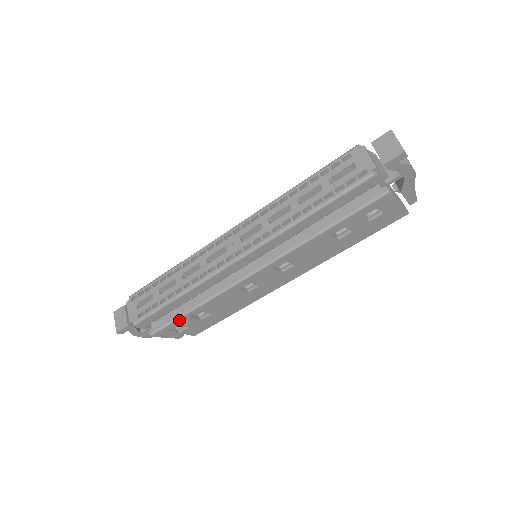
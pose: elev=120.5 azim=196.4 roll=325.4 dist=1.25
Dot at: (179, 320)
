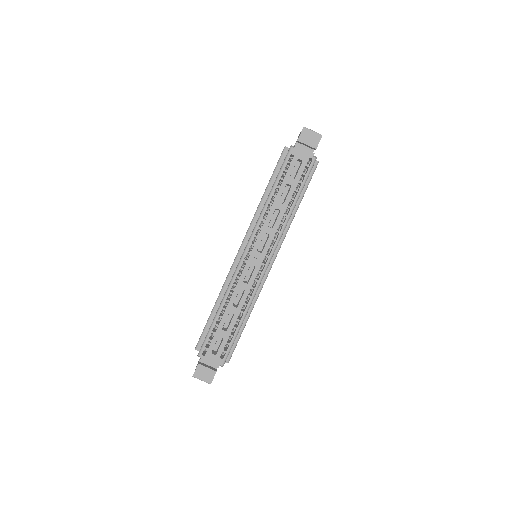
Dot at: (240, 336)
